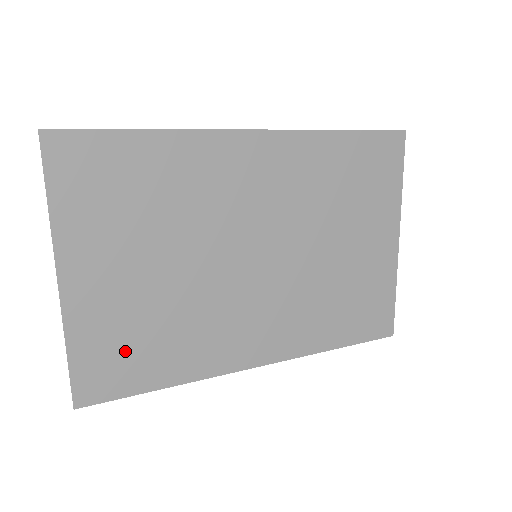
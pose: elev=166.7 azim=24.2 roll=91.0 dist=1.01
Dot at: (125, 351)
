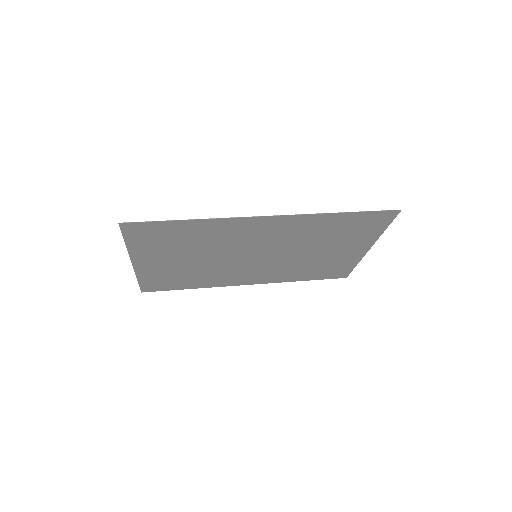
Dot at: (169, 280)
